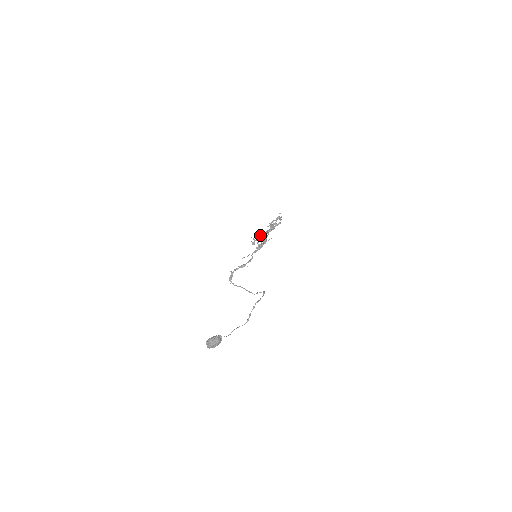
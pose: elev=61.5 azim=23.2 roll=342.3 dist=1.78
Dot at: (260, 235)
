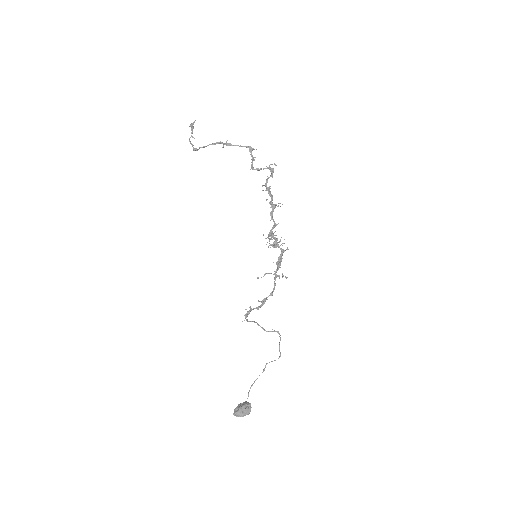
Dot at: (275, 239)
